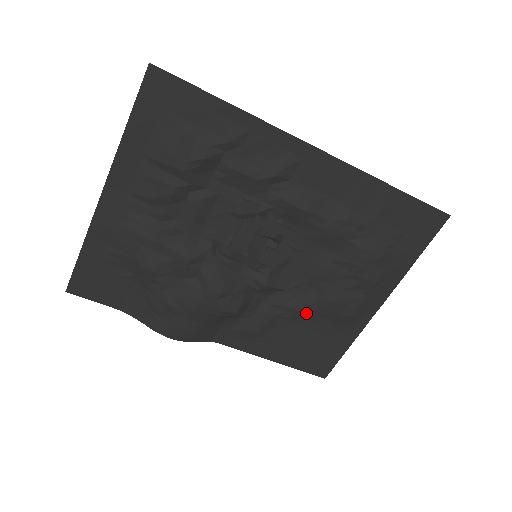
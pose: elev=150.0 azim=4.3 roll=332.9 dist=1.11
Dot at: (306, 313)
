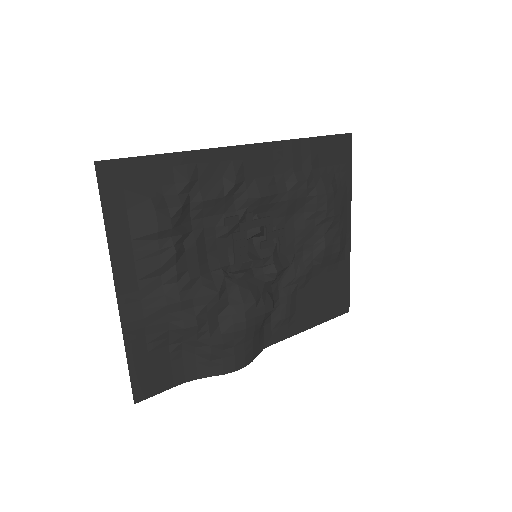
Dot at: (311, 272)
